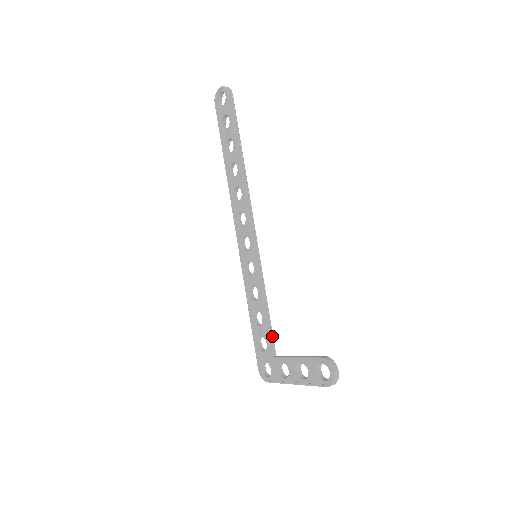
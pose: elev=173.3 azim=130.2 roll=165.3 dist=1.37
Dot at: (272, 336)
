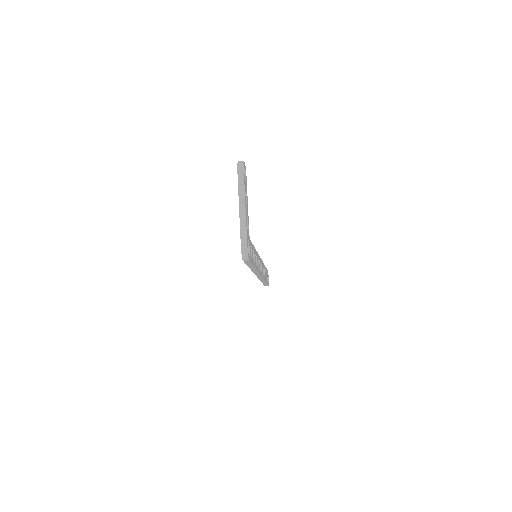
Dot at: occluded
